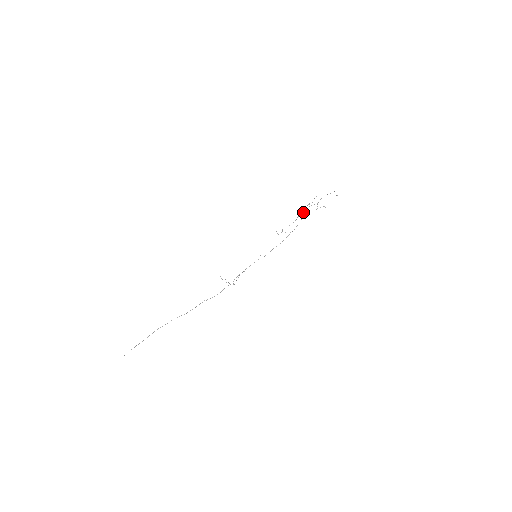
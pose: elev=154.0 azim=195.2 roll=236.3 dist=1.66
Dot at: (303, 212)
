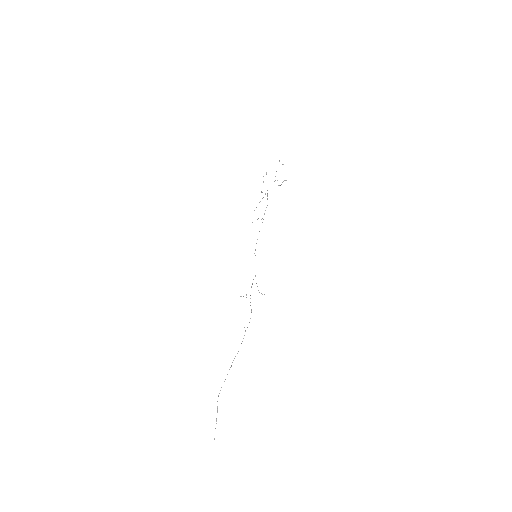
Dot at: occluded
